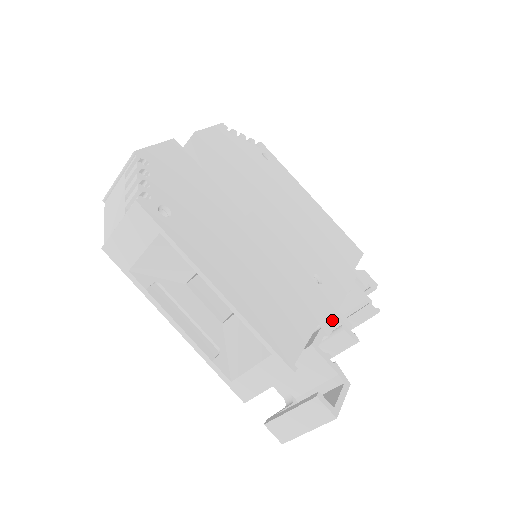
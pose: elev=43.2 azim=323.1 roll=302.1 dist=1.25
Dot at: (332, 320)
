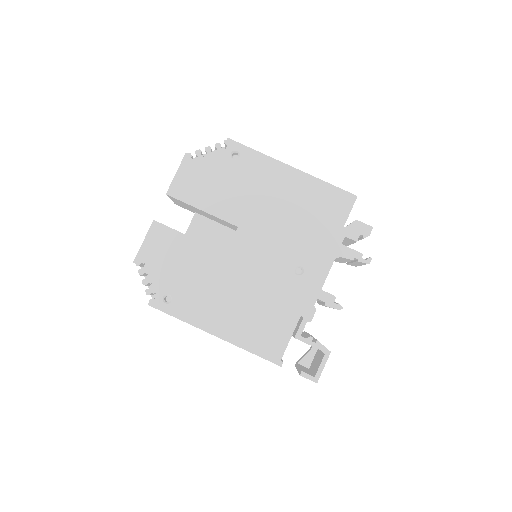
Dot at: (314, 304)
